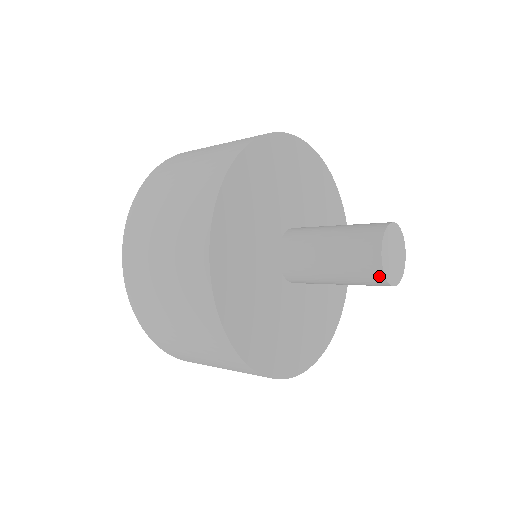
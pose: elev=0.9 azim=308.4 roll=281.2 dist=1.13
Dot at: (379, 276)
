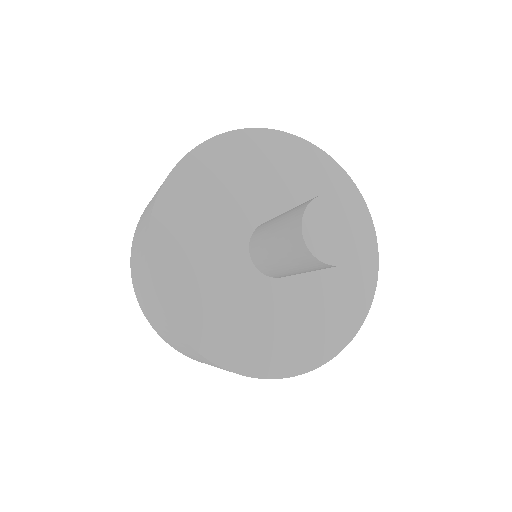
Dot at: (323, 265)
